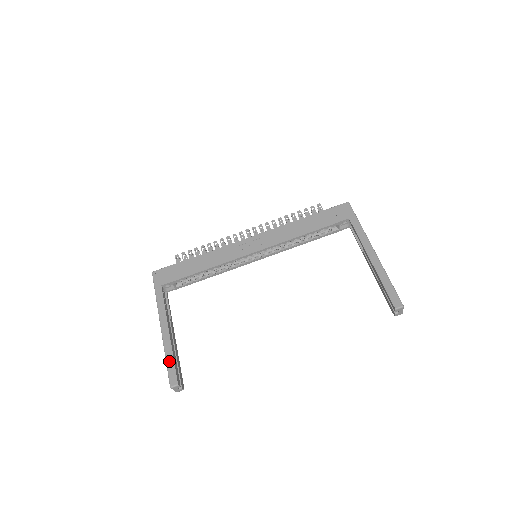
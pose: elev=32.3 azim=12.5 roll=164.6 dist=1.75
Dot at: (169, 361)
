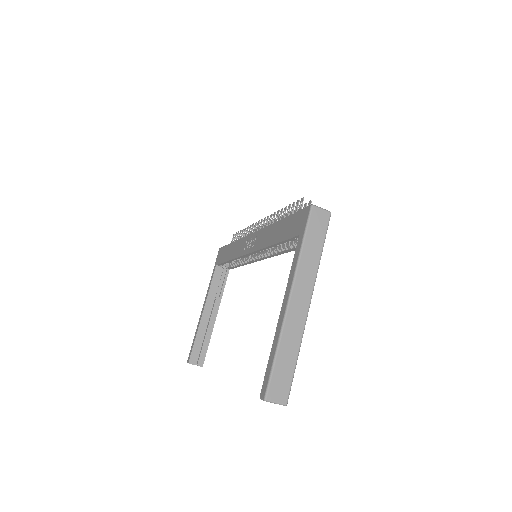
Dot at: (194, 339)
